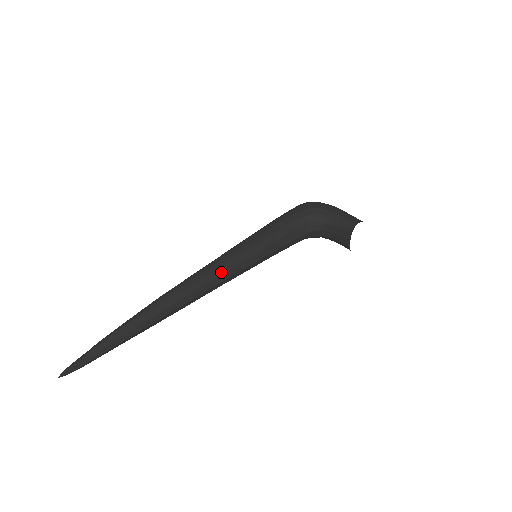
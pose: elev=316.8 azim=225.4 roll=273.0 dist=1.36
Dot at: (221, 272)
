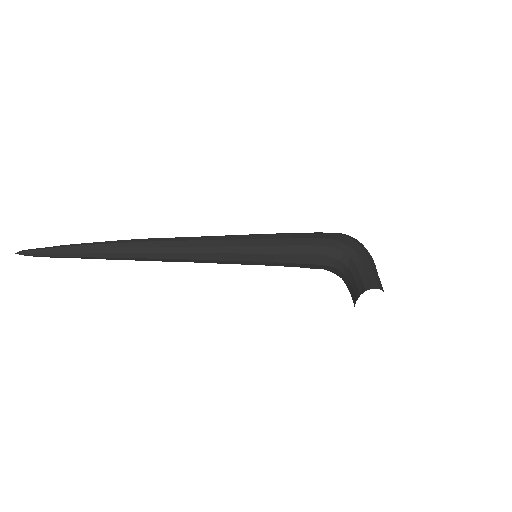
Dot at: (207, 251)
